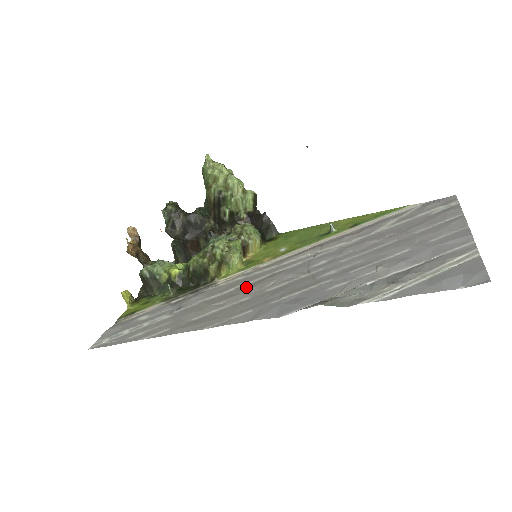
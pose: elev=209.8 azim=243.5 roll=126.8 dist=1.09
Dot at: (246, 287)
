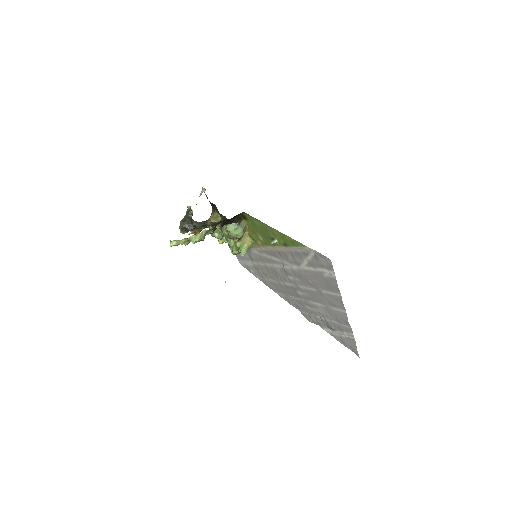
Dot at: (269, 270)
